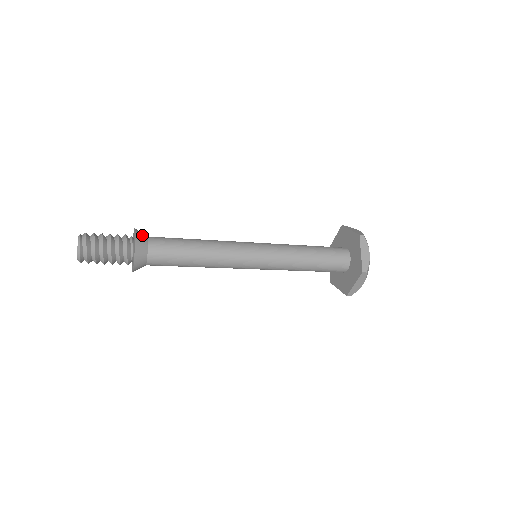
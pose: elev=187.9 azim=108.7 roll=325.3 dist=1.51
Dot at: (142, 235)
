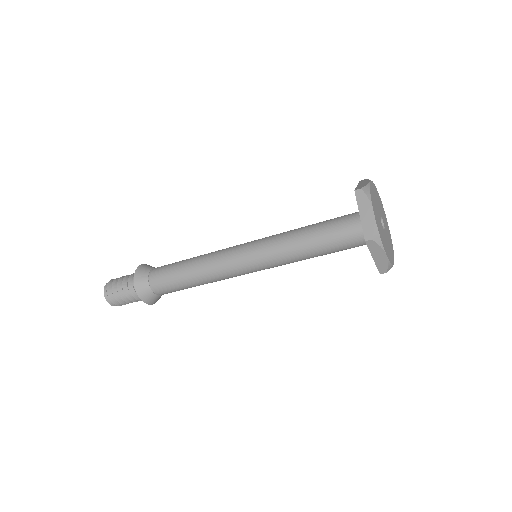
Dot at: (144, 269)
